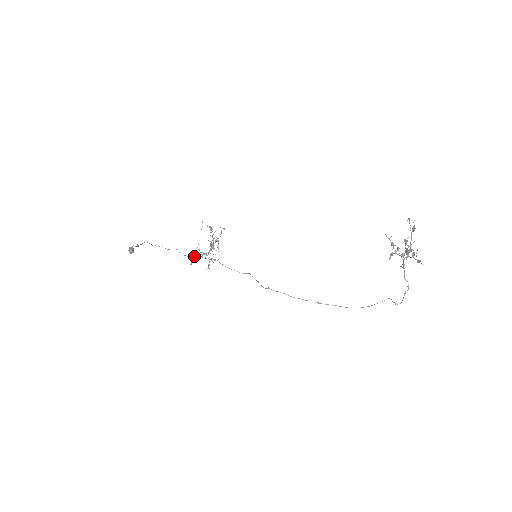
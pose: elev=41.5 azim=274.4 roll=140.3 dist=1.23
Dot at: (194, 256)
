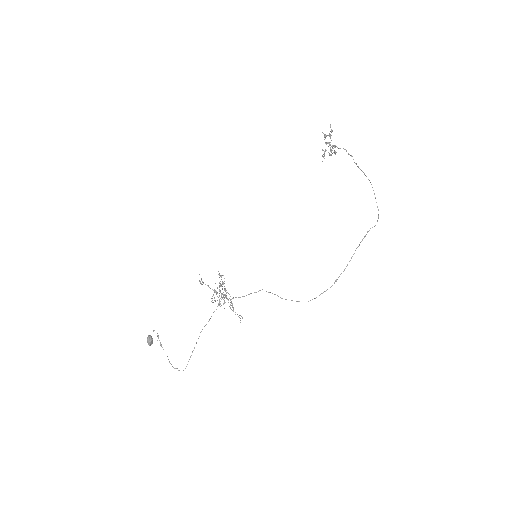
Dot at: occluded
